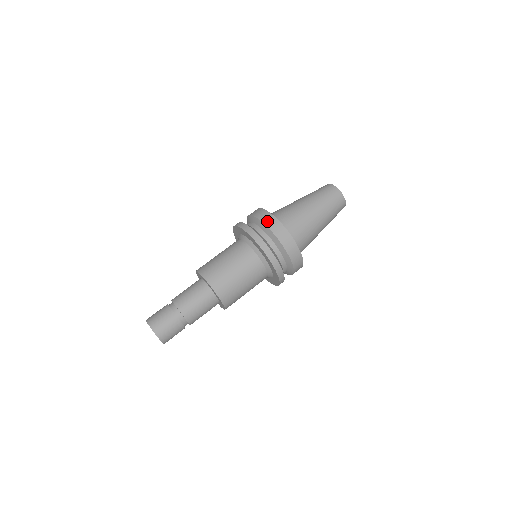
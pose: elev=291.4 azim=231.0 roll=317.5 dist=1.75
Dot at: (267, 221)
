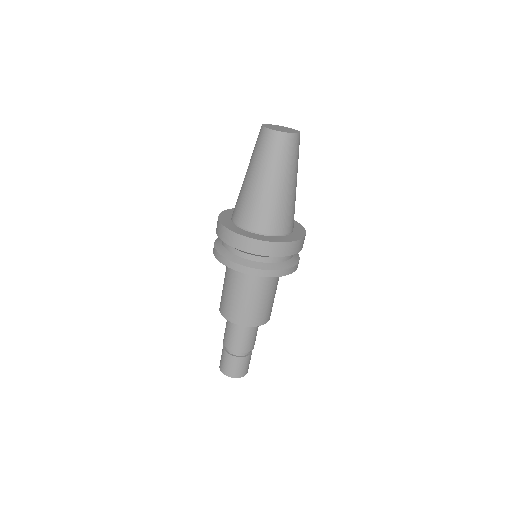
Dot at: (278, 253)
